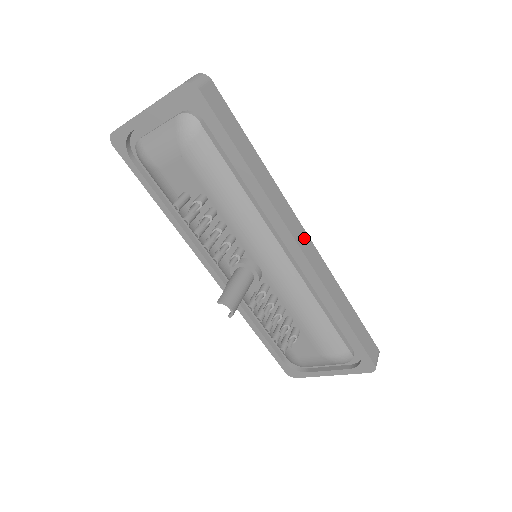
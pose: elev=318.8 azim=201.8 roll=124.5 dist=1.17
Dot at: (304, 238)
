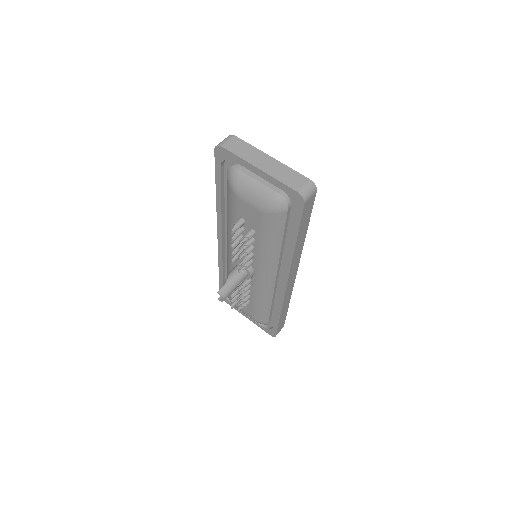
Dot at: (293, 277)
